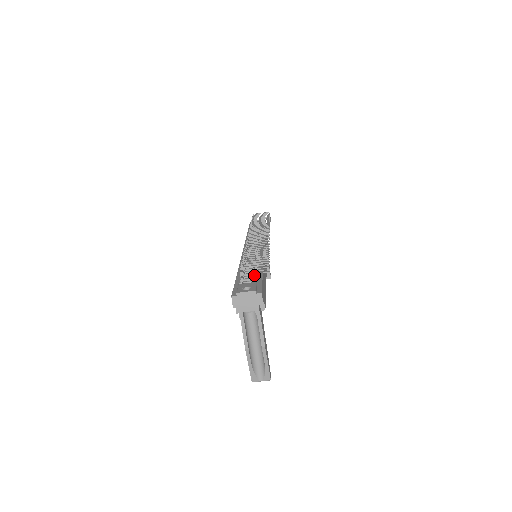
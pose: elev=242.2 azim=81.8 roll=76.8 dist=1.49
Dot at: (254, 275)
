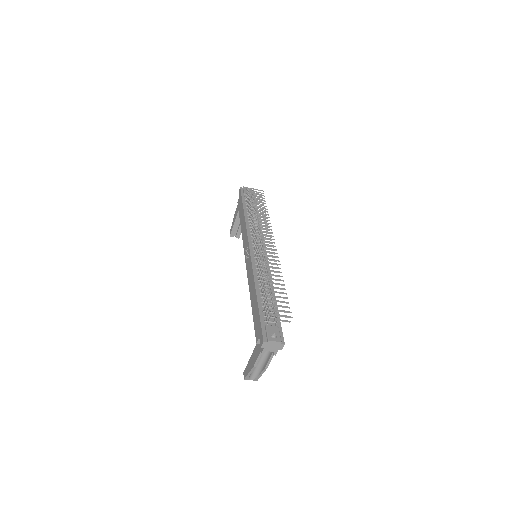
Dot at: (273, 312)
